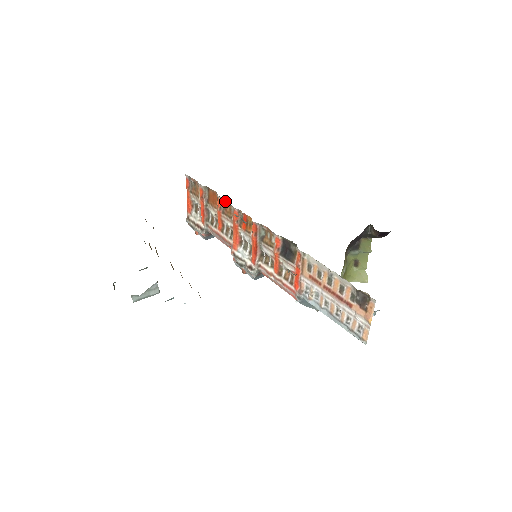
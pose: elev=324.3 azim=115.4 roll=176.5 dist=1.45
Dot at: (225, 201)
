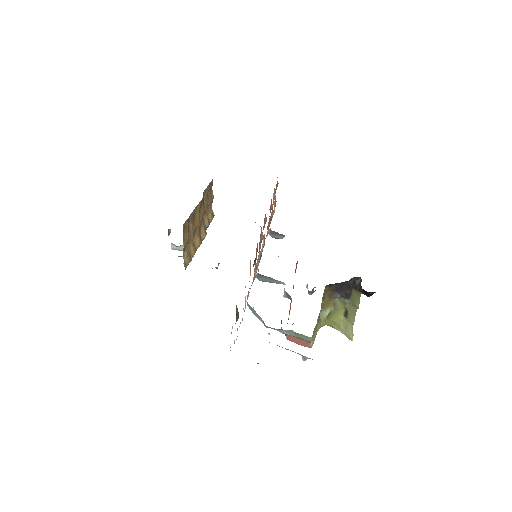
Dot at: occluded
